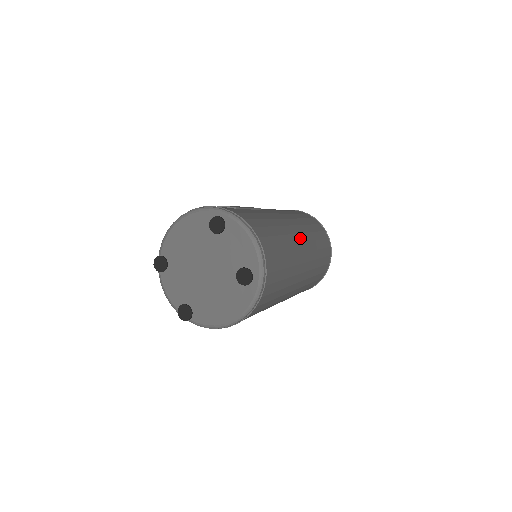
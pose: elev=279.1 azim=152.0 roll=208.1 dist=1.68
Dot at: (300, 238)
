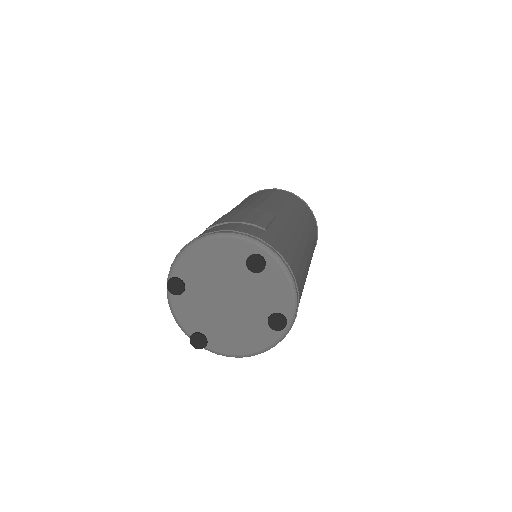
Dot at: (308, 248)
